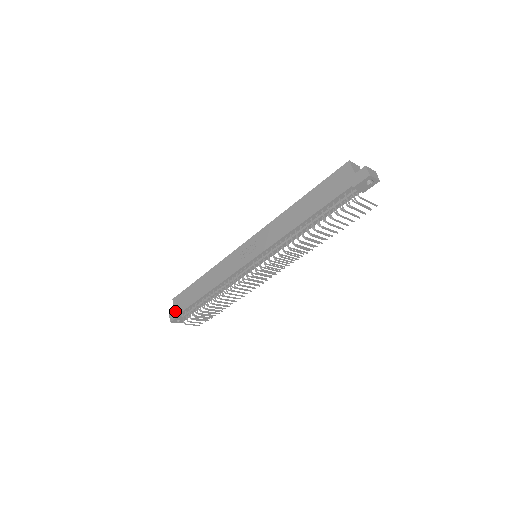
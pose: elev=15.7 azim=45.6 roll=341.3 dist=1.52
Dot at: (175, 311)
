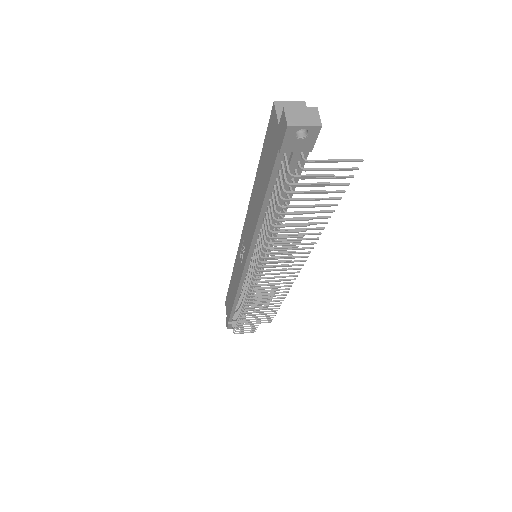
Dot at: (227, 317)
